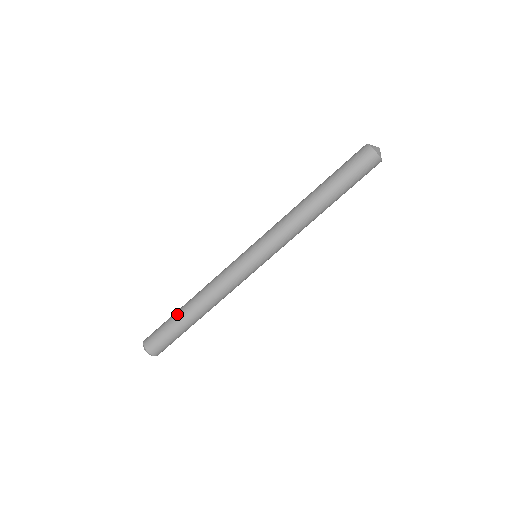
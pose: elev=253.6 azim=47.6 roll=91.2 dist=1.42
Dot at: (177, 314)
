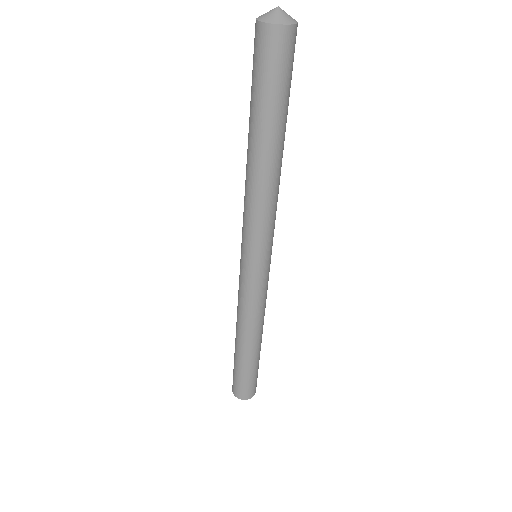
Dot at: (243, 362)
